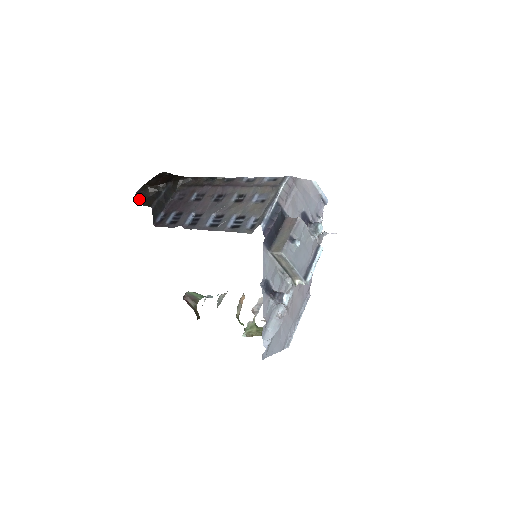
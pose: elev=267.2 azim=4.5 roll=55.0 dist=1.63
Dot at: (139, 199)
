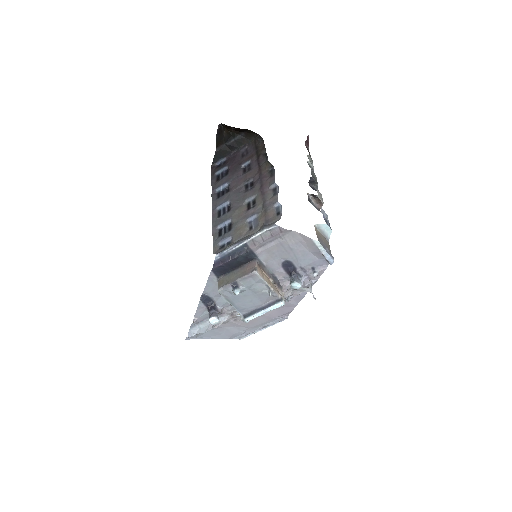
Dot at: (219, 132)
